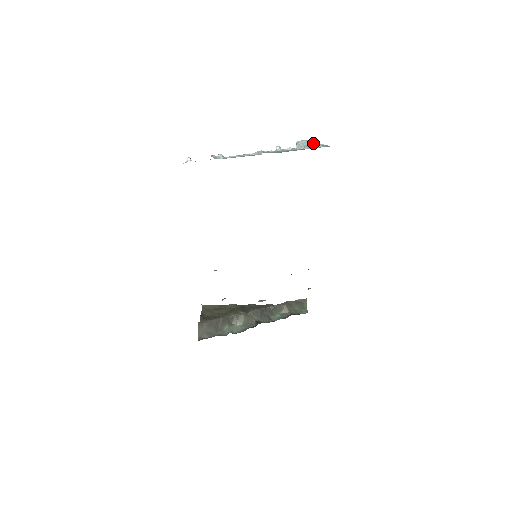
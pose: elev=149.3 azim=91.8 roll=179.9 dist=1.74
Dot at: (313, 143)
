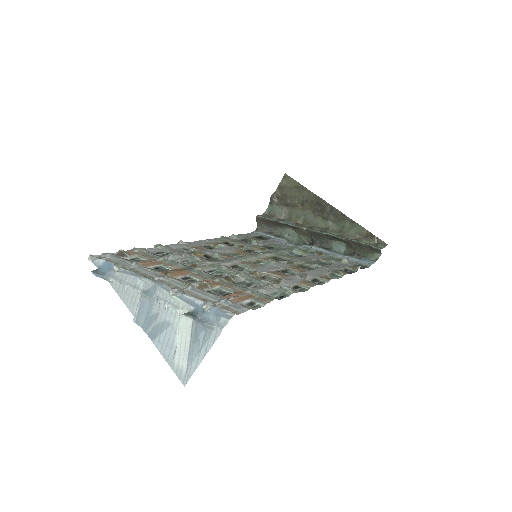
Dot at: (187, 344)
